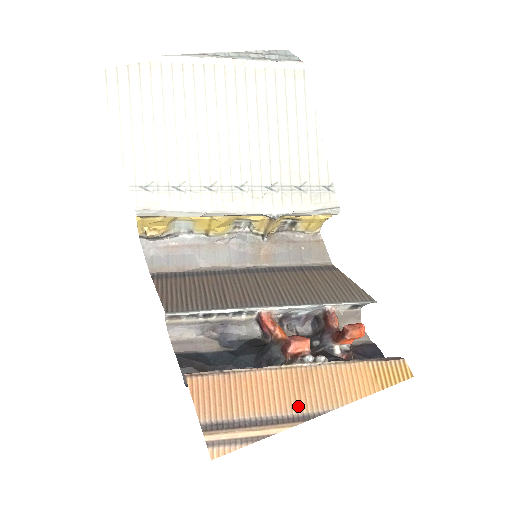
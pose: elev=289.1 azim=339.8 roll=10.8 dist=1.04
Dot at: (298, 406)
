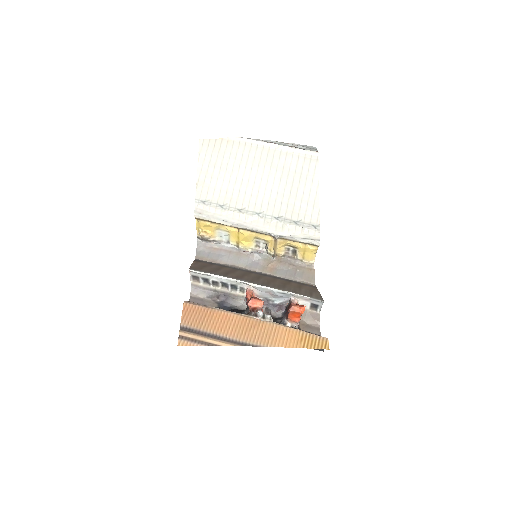
Dot at: (242, 337)
